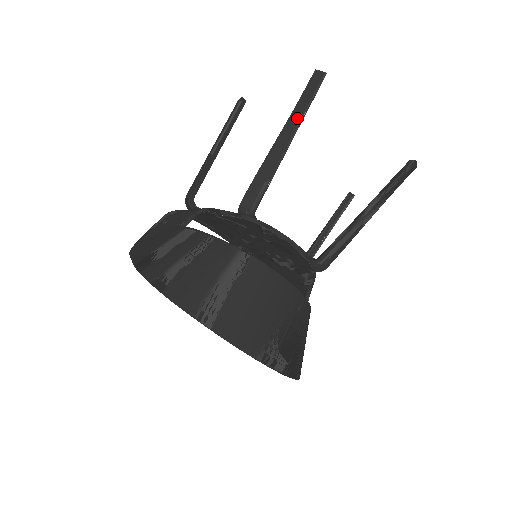
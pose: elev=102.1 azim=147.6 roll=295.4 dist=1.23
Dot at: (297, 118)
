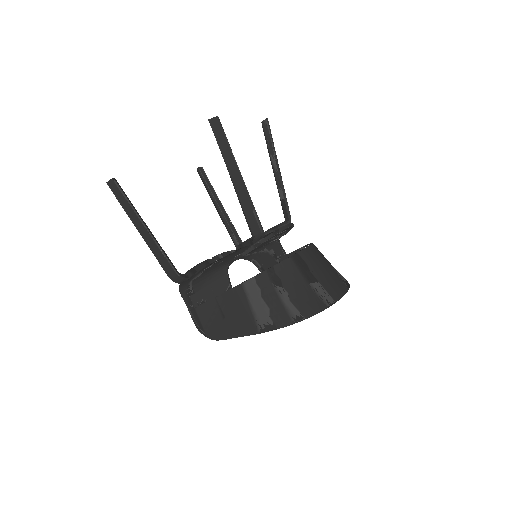
Dot at: (231, 159)
